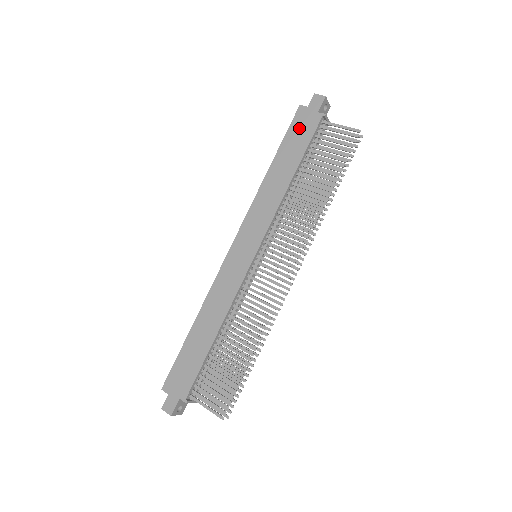
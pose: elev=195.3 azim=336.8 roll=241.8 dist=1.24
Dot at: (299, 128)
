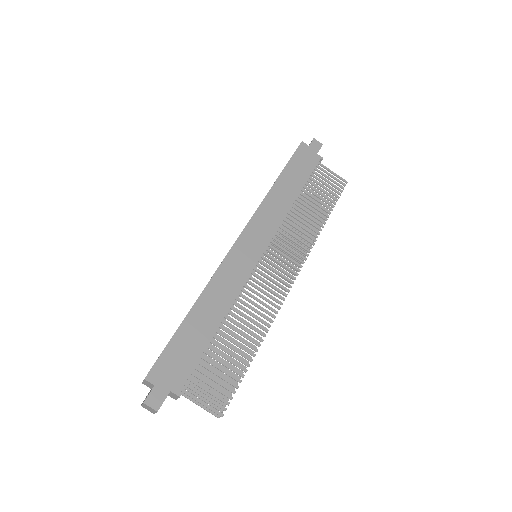
Dot at: (302, 159)
